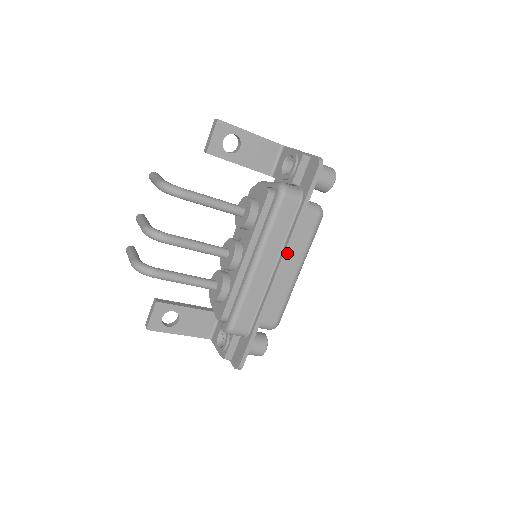
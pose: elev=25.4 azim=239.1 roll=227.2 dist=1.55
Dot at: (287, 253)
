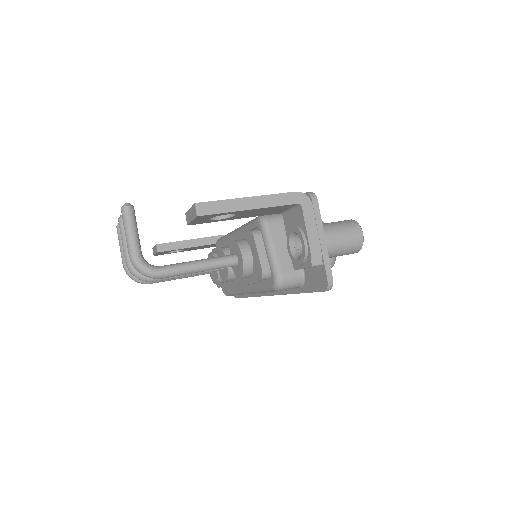
Dot at: occluded
